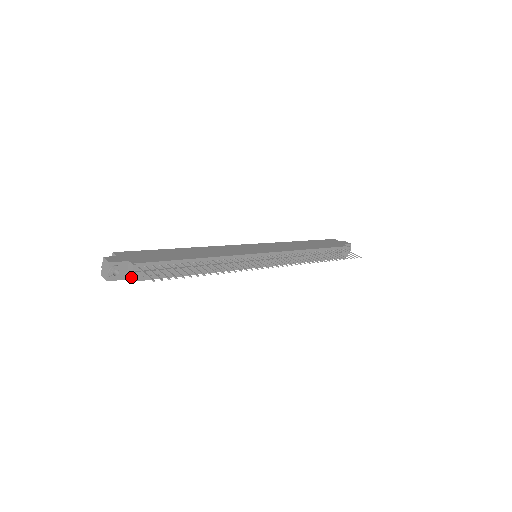
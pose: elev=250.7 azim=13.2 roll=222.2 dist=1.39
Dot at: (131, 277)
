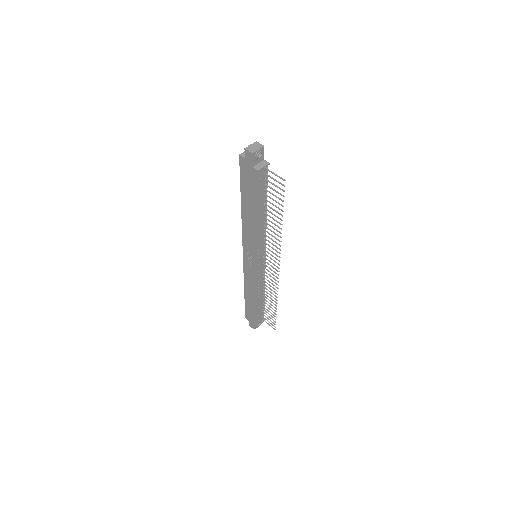
Dot at: (262, 168)
